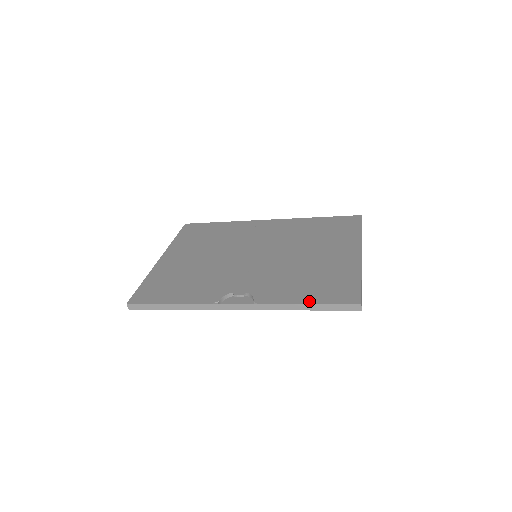
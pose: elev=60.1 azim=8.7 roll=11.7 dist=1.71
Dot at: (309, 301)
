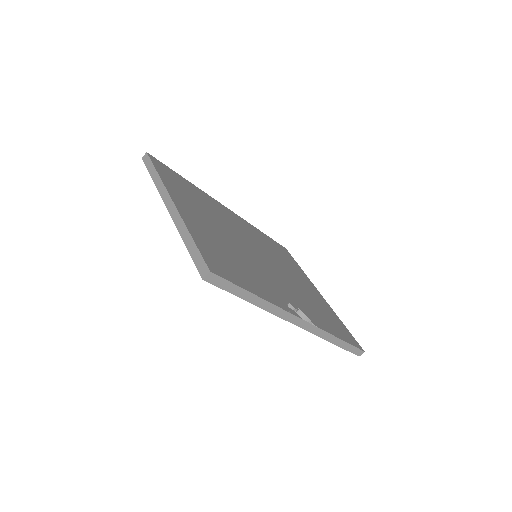
Dot at: (342, 338)
